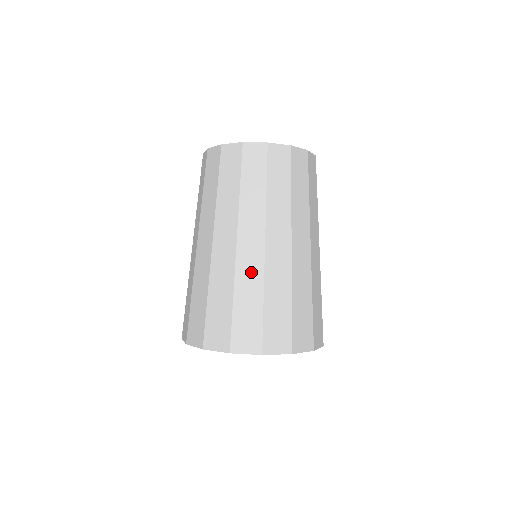
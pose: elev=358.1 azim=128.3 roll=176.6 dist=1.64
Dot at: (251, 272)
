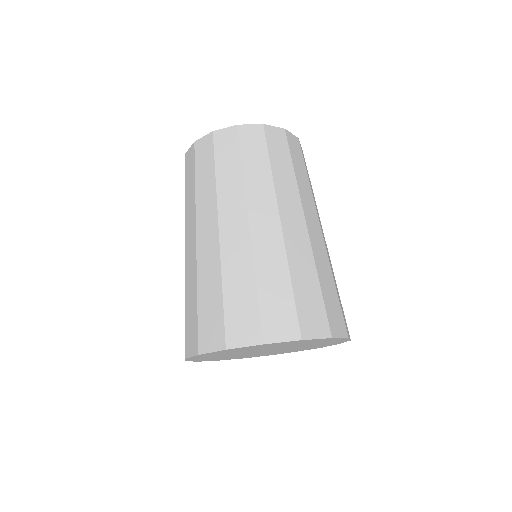
Dot at: (321, 253)
